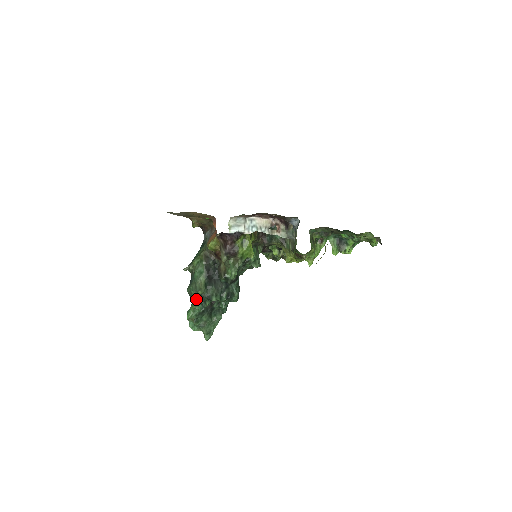
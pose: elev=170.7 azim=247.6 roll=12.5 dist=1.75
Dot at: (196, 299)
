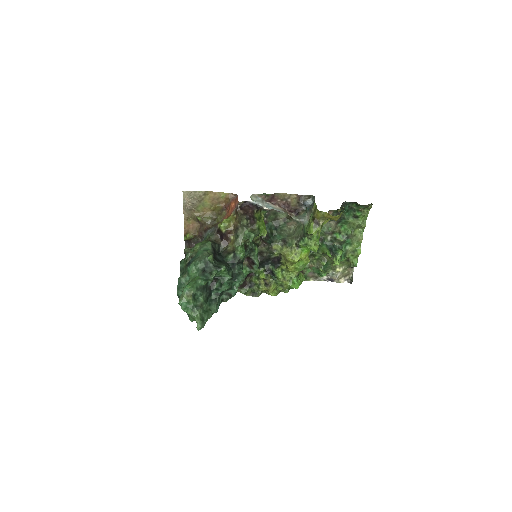
Dot at: (197, 275)
